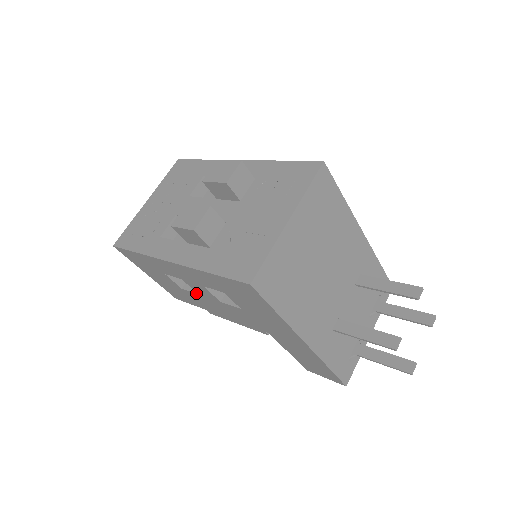
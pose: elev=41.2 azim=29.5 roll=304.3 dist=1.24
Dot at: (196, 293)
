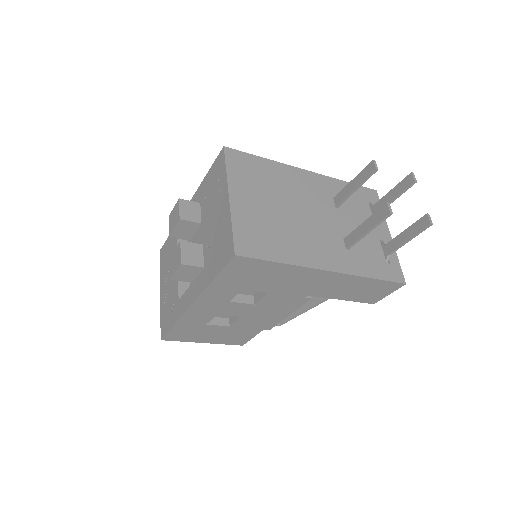
Dot at: (238, 318)
